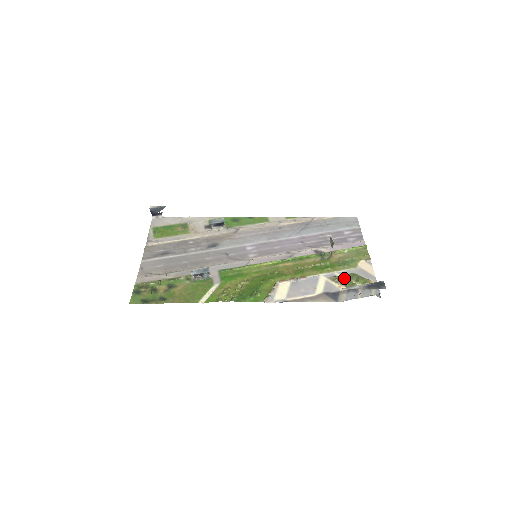
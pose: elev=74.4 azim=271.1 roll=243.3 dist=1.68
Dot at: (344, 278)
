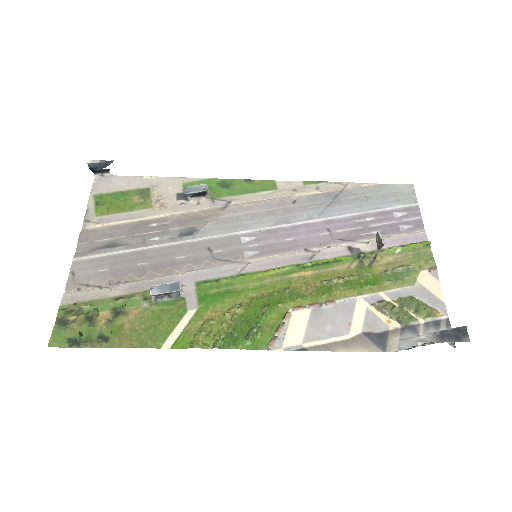
Dot at: (396, 306)
